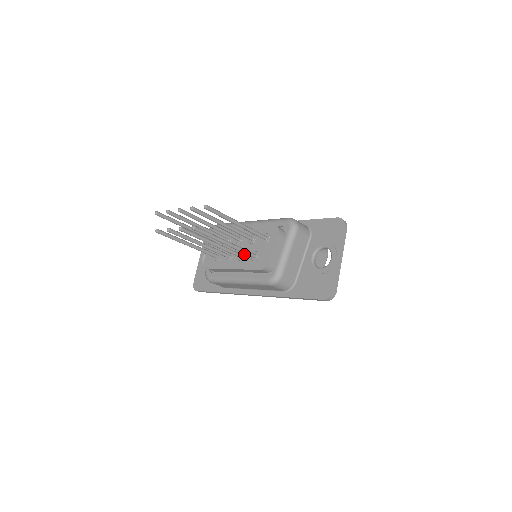
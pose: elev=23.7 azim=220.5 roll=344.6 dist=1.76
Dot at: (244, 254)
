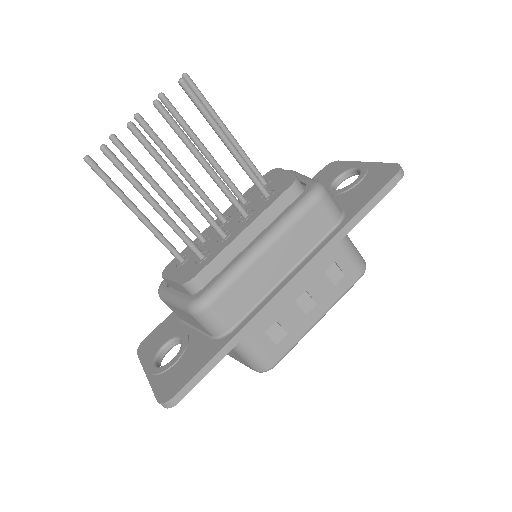
Dot at: (247, 212)
